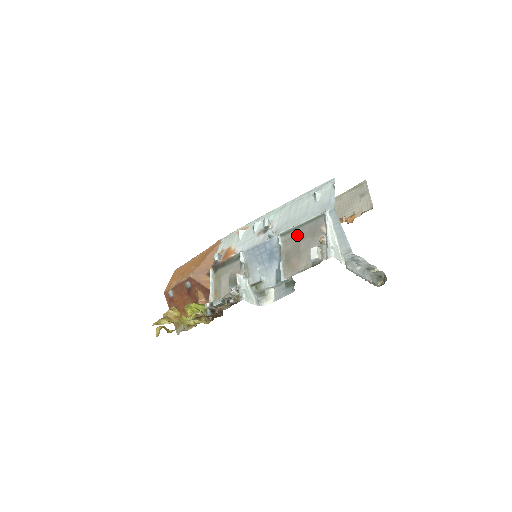
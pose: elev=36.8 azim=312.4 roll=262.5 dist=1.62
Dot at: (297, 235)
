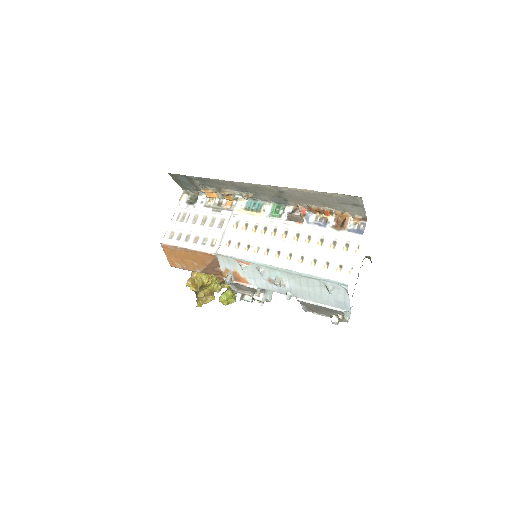
Dot at: (316, 306)
